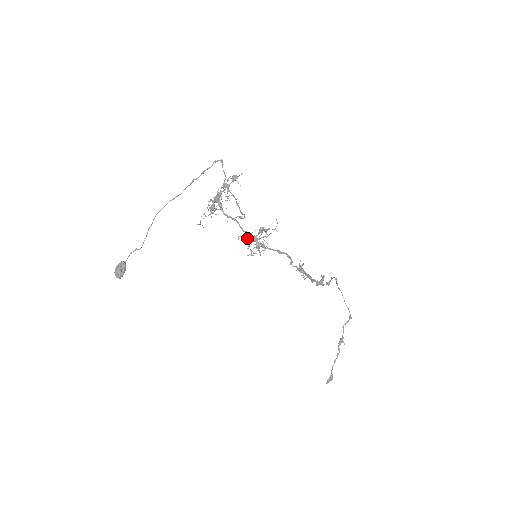
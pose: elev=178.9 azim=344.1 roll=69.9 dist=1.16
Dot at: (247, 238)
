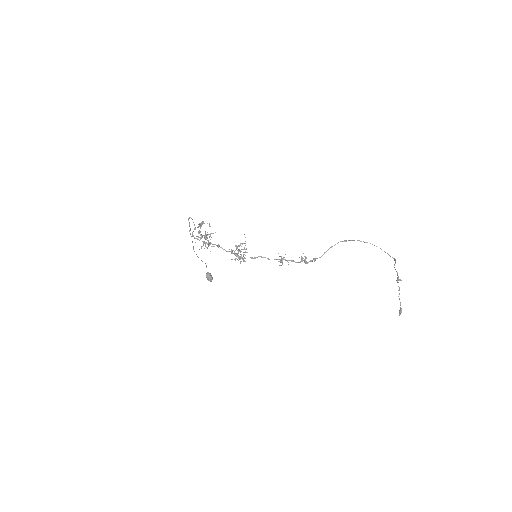
Dot at: (238, 250)
